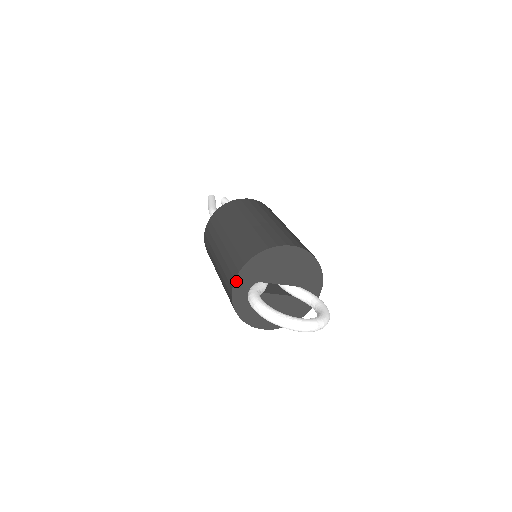
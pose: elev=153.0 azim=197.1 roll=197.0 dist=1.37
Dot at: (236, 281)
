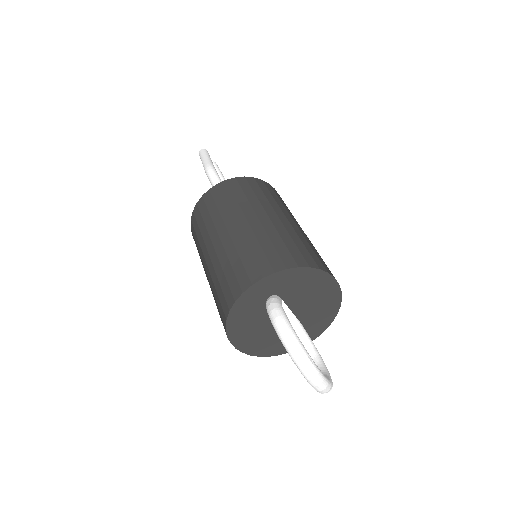
Dot at: (263, 280)
